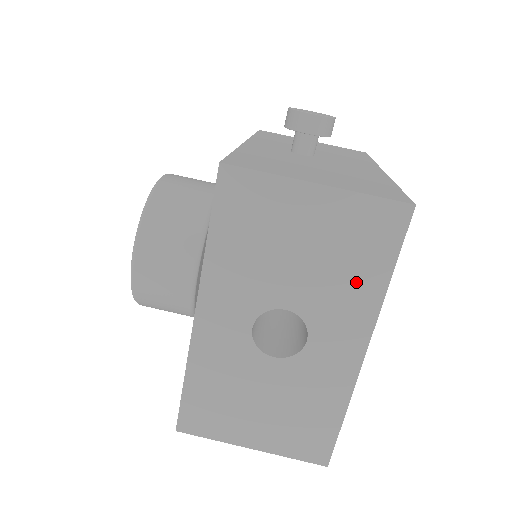
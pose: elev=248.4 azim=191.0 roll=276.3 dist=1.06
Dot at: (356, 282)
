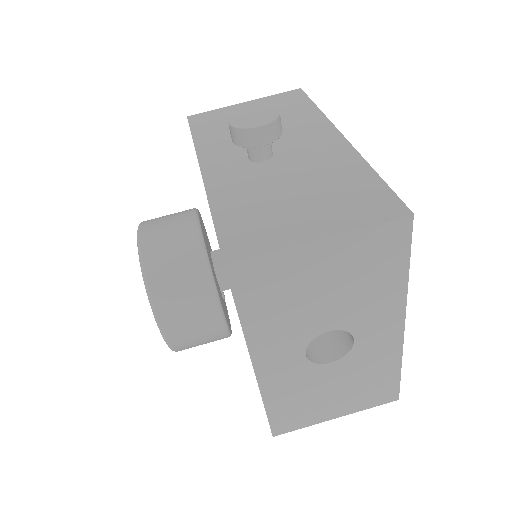
Dot at: (380, 288)
